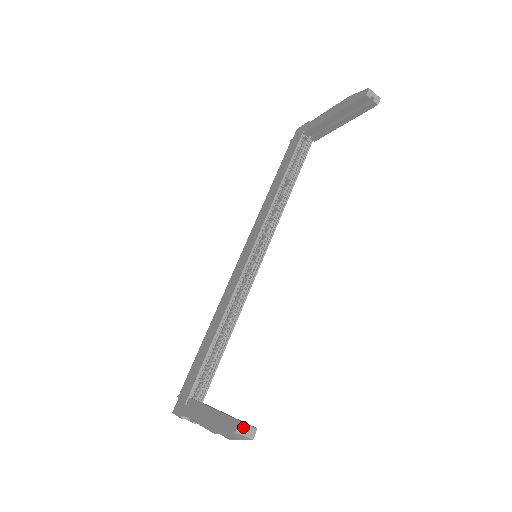
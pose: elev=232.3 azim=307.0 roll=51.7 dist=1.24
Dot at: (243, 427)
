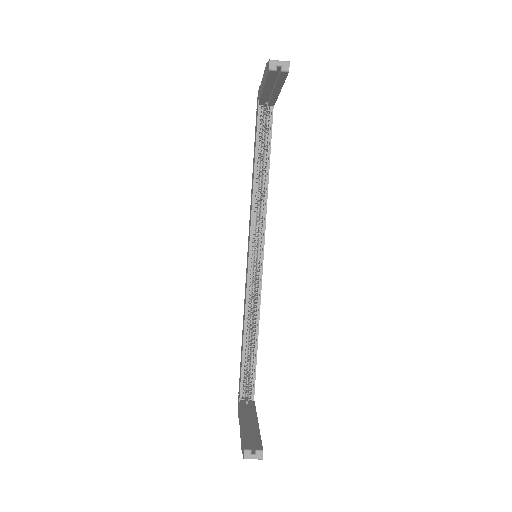
Dot at: (249, 453)
